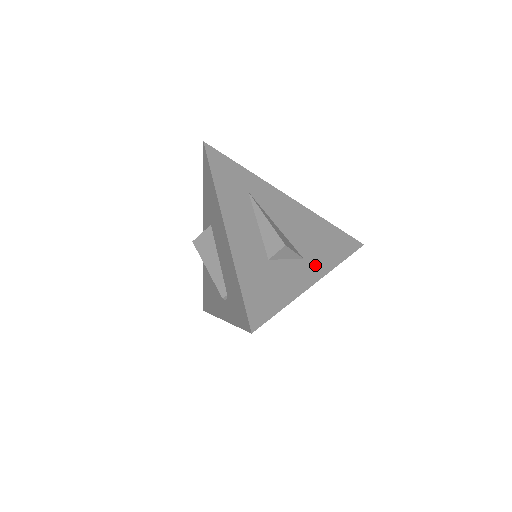
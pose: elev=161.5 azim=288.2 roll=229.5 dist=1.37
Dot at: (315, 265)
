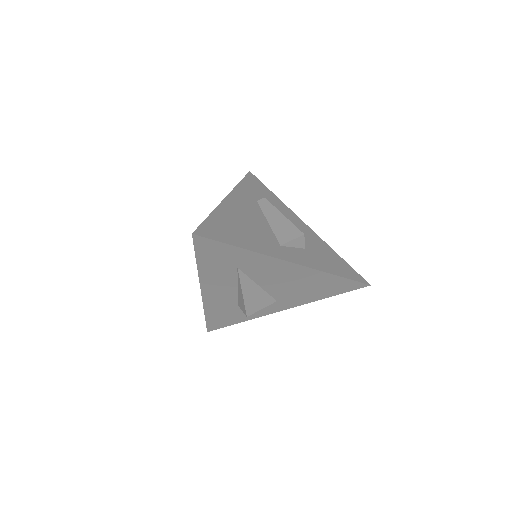
Dot at: (287, 303)
